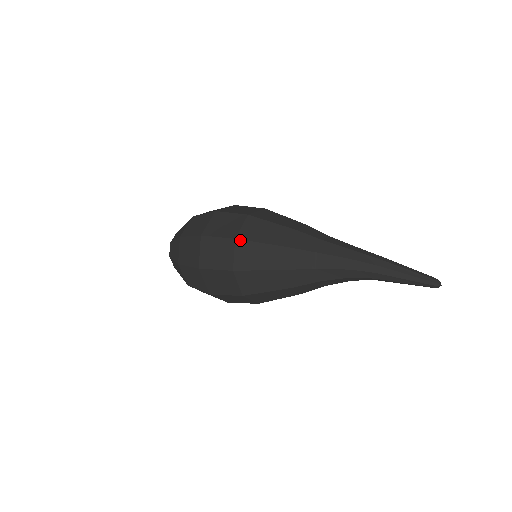
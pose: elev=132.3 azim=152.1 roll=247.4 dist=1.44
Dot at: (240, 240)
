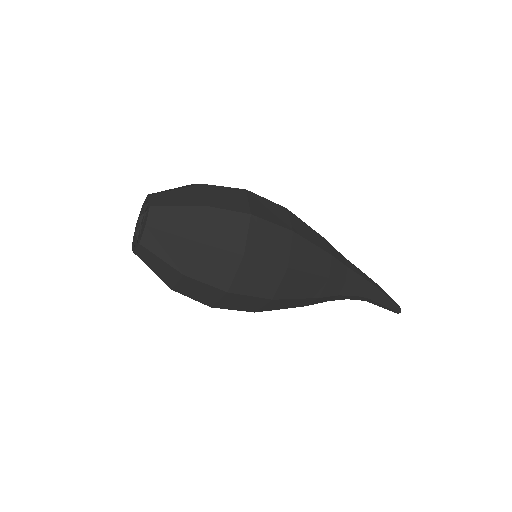
Dot at: (297, 234)
